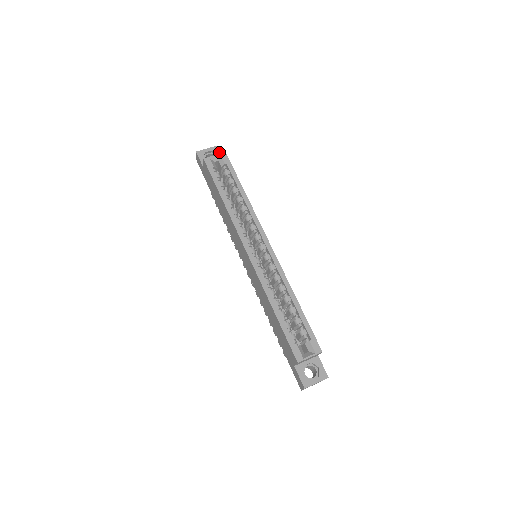
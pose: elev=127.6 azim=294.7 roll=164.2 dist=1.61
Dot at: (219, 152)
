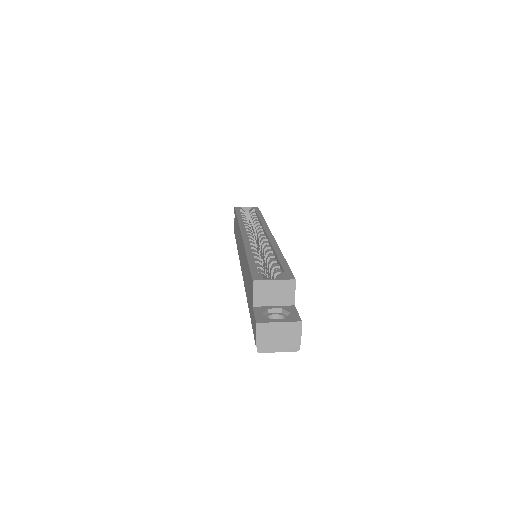
Dot at: occluded
